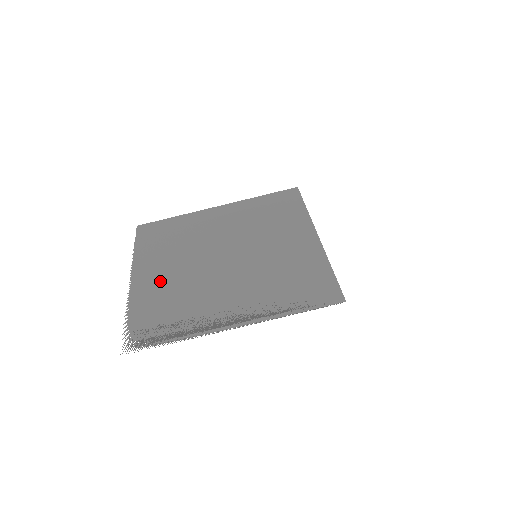
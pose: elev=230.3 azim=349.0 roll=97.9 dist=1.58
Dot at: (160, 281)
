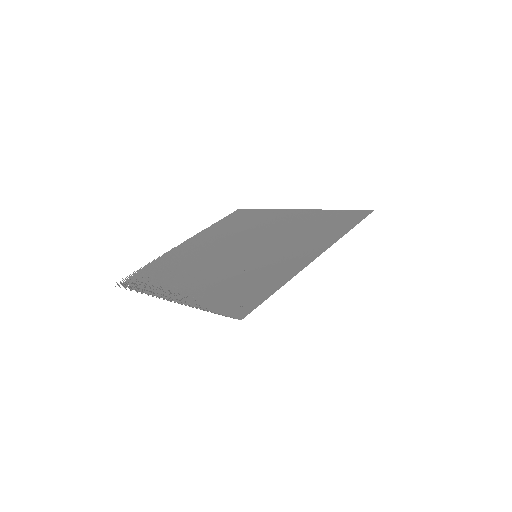
Dot at: (190, 250)
